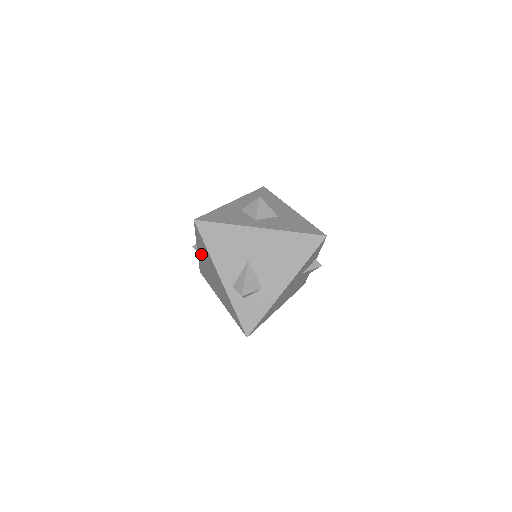
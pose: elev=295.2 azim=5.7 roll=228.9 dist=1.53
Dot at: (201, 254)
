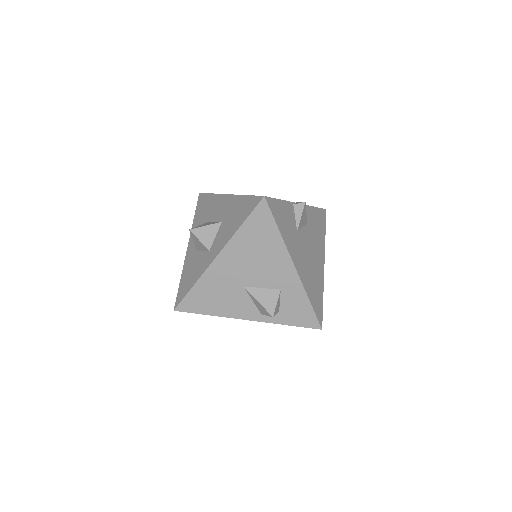
Dot at: occluded
